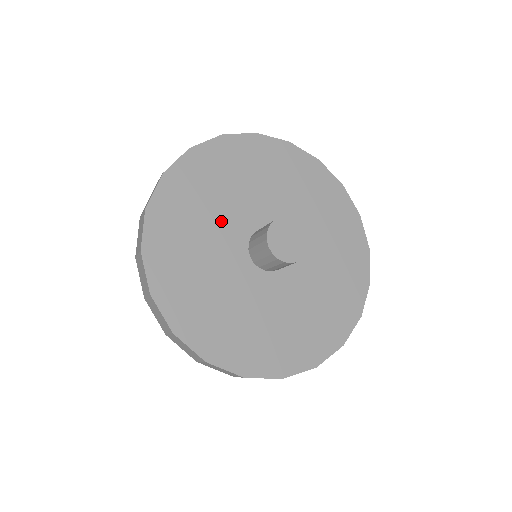
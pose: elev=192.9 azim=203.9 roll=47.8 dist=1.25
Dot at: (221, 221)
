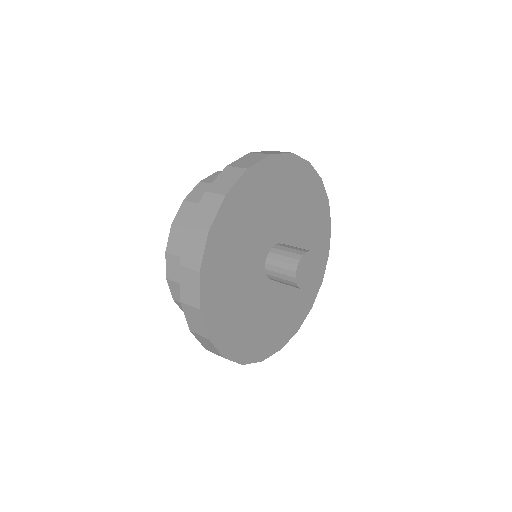
Dot at: (250, 297)
